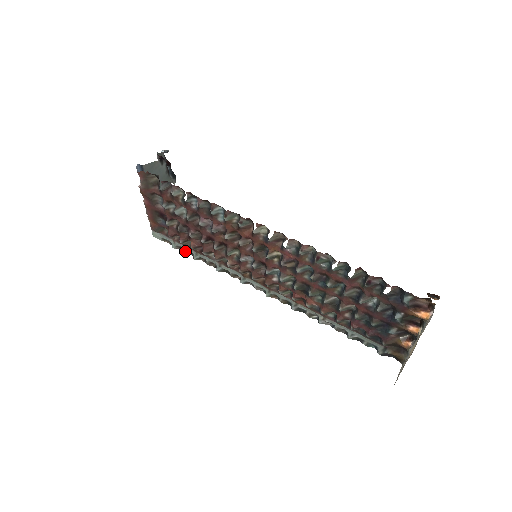
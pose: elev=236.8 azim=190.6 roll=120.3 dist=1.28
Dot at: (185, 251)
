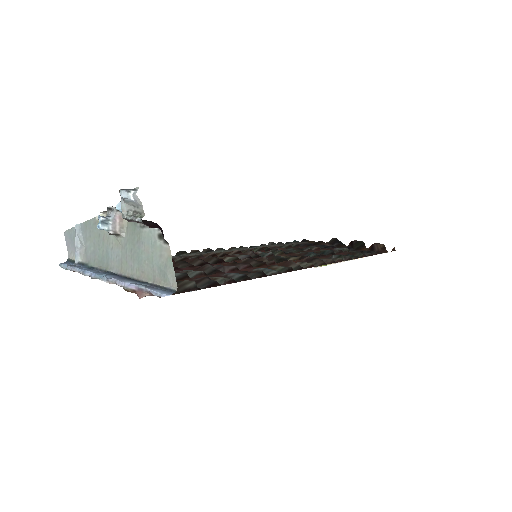
Dot at: occluded
